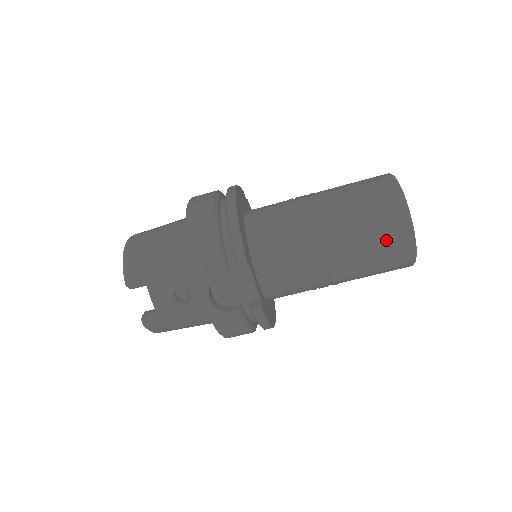
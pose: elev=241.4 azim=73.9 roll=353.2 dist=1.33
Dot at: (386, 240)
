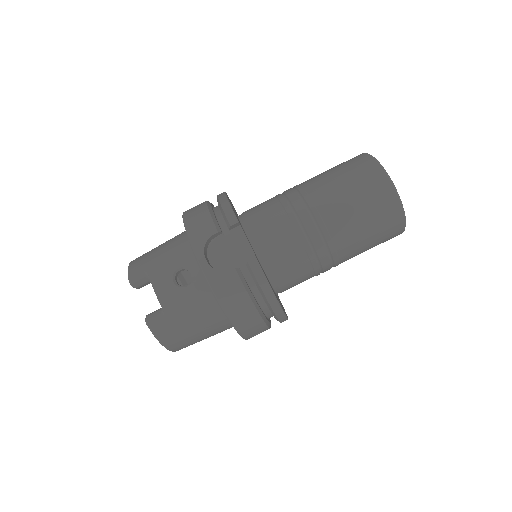
Dot at: (365, 187)
